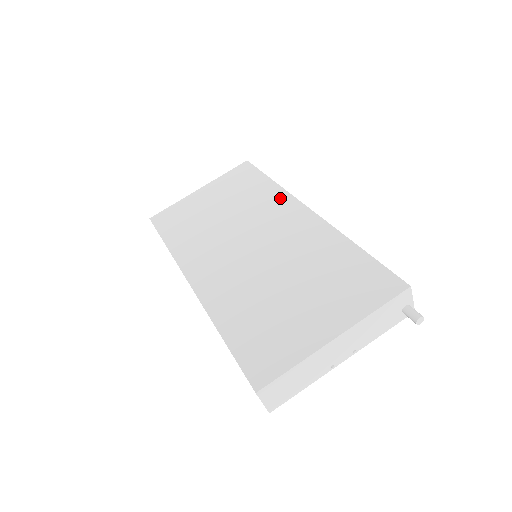
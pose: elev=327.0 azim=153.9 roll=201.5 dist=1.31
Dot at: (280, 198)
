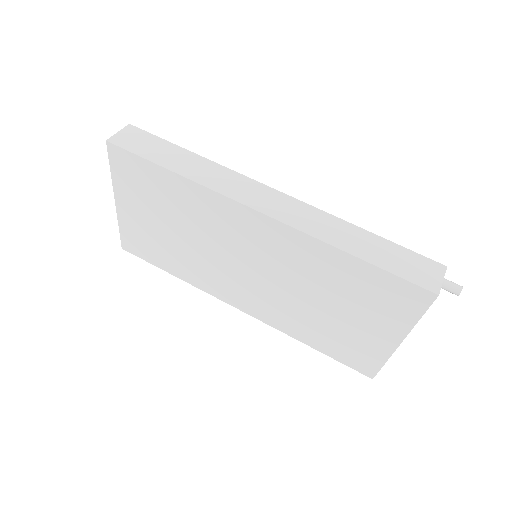
Dot at: (213, 202)
